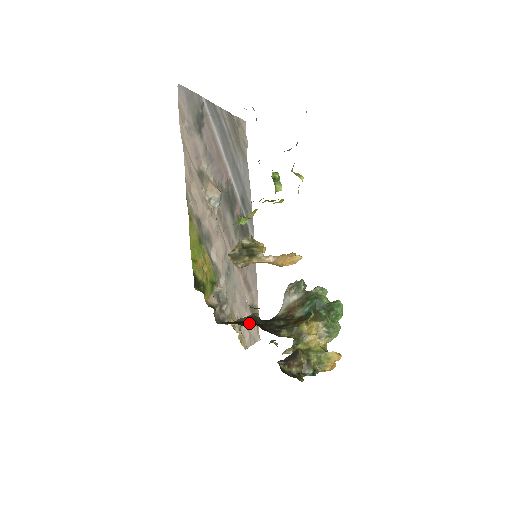
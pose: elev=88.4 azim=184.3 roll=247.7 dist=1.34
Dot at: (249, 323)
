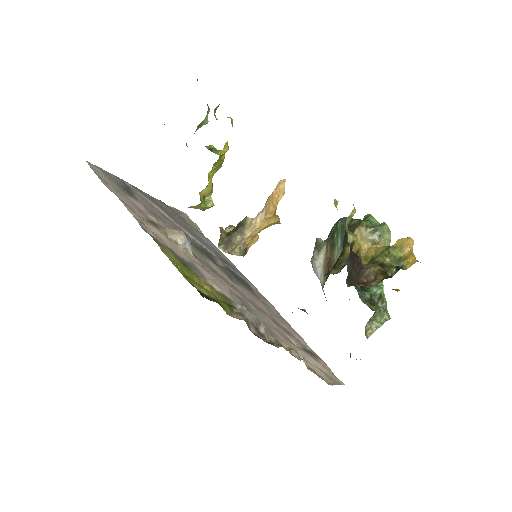
Dot at: occluded
